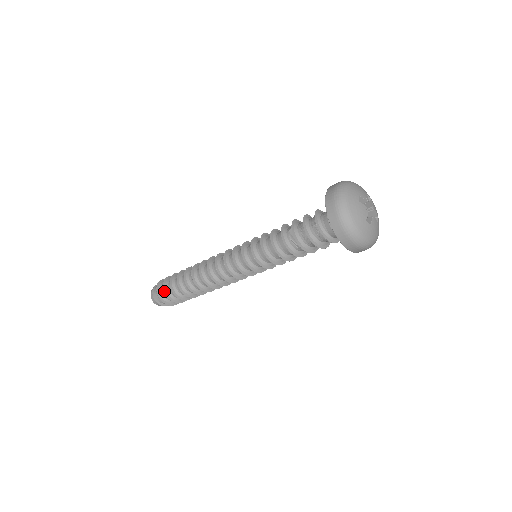
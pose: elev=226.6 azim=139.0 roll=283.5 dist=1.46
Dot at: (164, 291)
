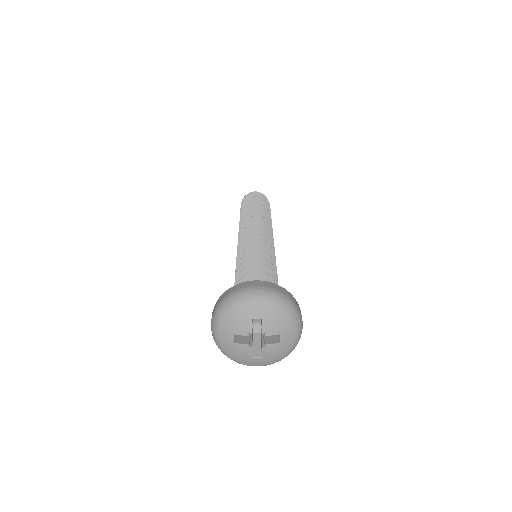
Dot at: occluded
